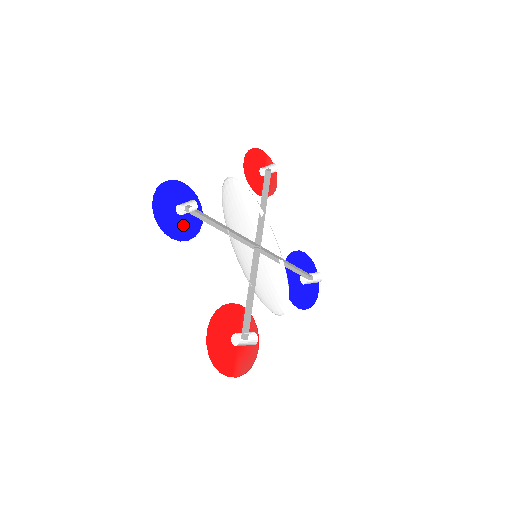
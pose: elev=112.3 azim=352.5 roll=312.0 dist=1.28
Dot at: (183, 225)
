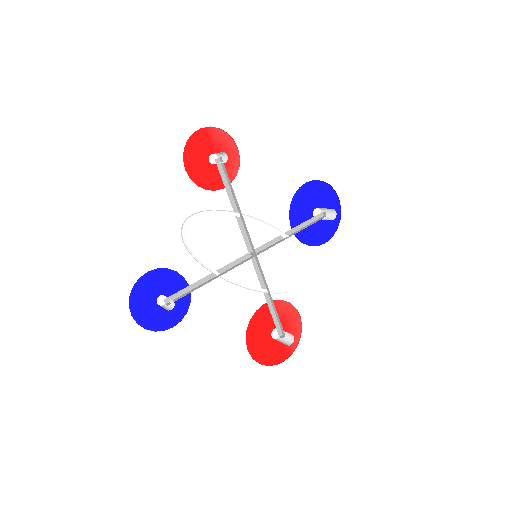
Dot at: occluded
